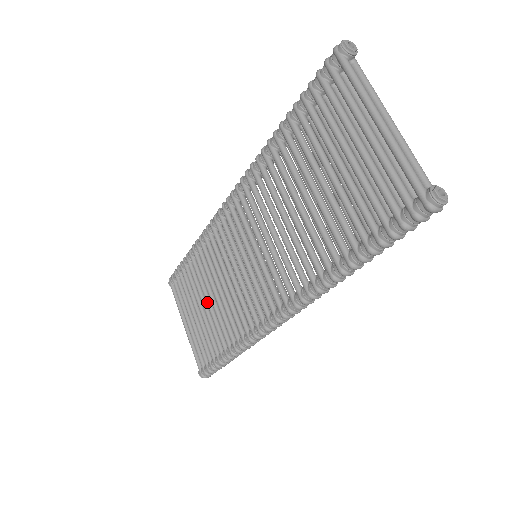
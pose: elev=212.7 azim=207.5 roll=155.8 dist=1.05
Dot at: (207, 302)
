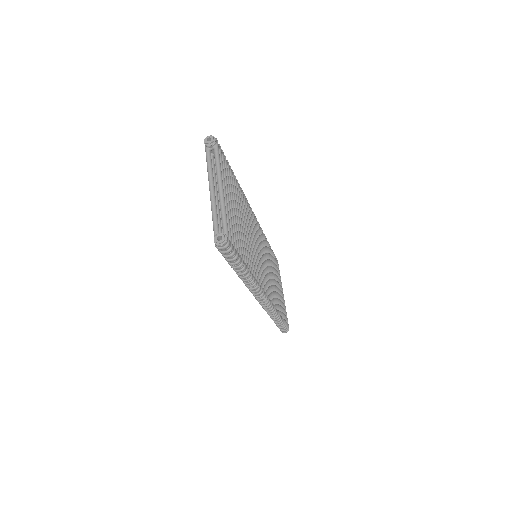
Dot at: occluded
